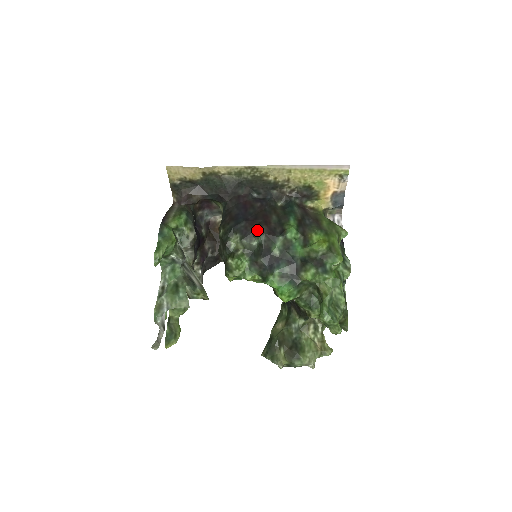
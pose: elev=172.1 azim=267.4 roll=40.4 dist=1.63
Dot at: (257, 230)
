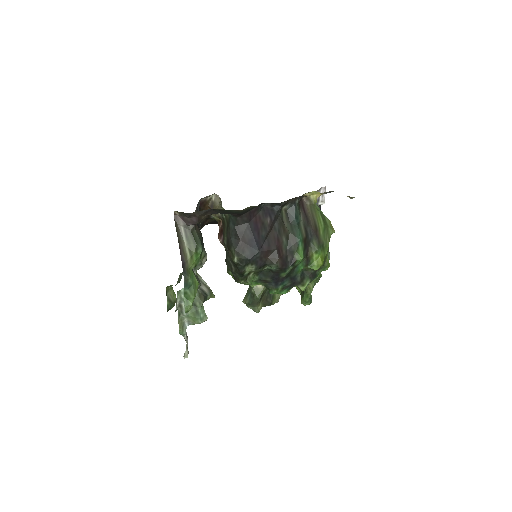
Dot at: (272, 264)
